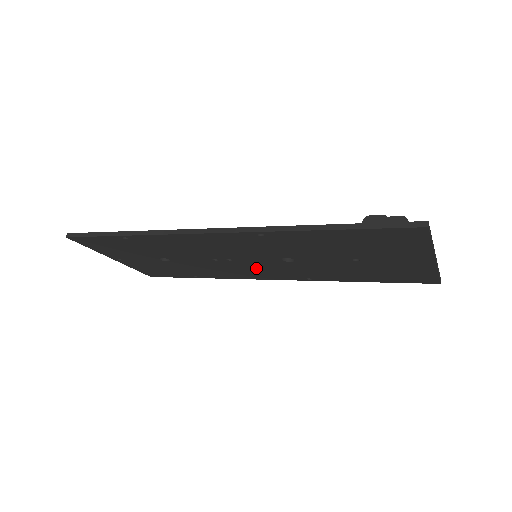
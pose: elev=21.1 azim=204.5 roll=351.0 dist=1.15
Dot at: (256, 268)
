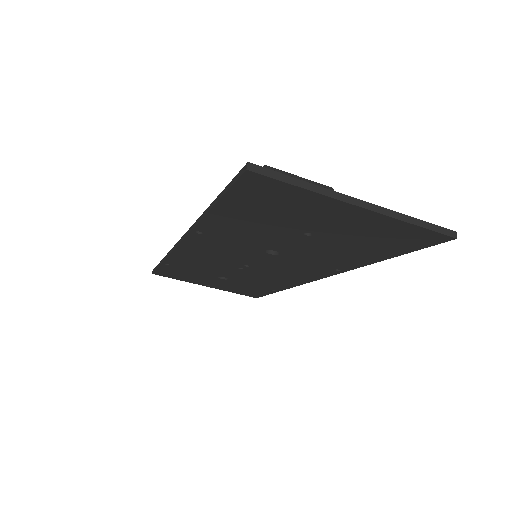
Dot at: (280, 269)
